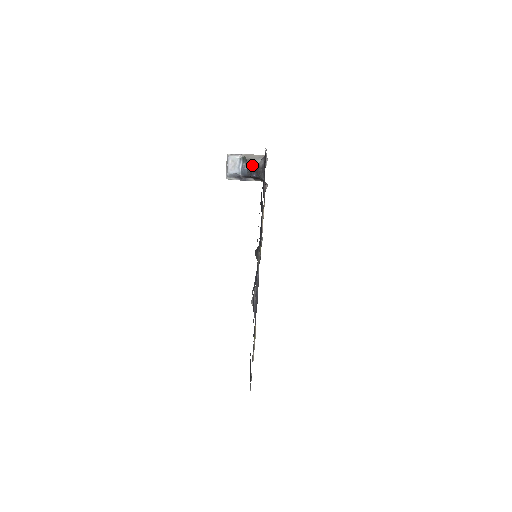
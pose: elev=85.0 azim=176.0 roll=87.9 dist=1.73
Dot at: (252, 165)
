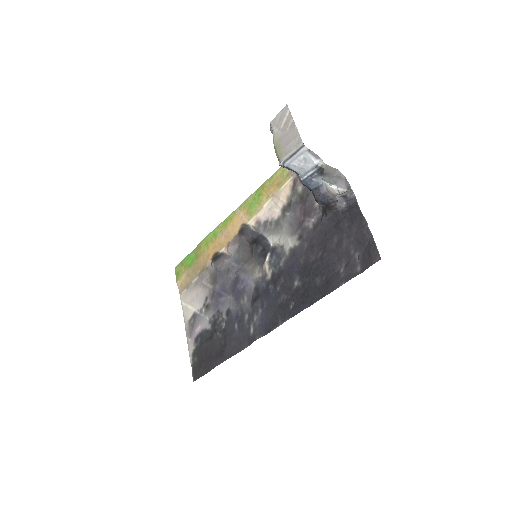
Dot at: (327, 192)
